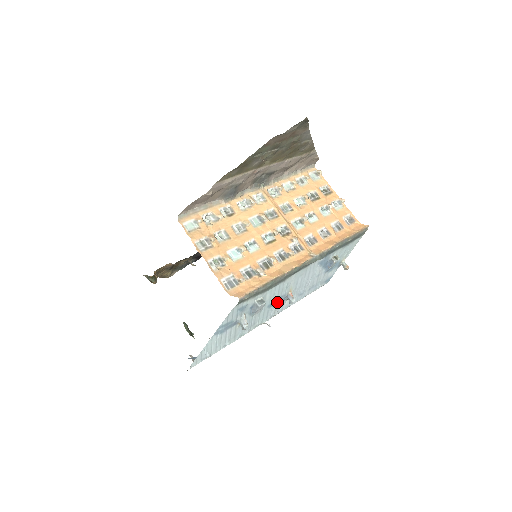
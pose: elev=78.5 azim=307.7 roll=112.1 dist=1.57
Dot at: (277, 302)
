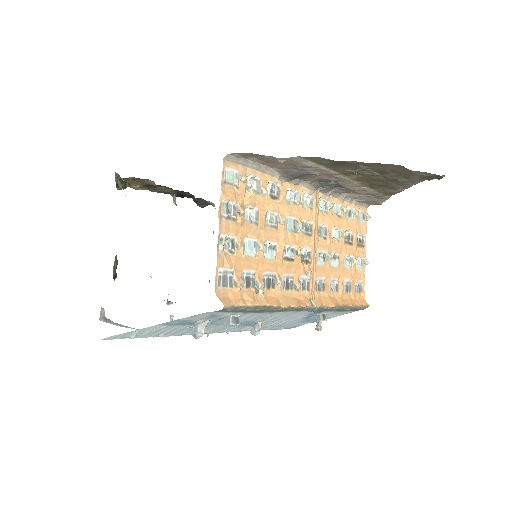
Dot at: (242, 324)
